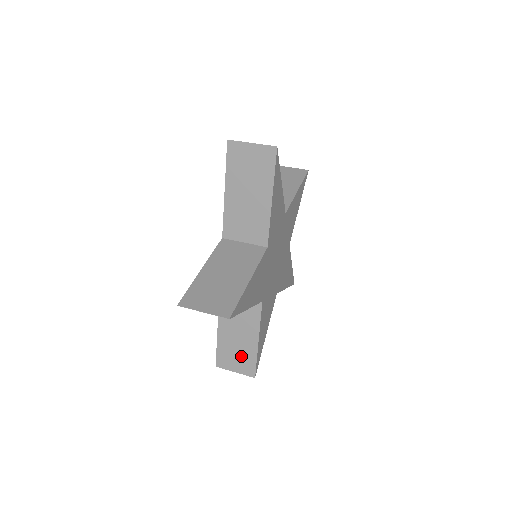
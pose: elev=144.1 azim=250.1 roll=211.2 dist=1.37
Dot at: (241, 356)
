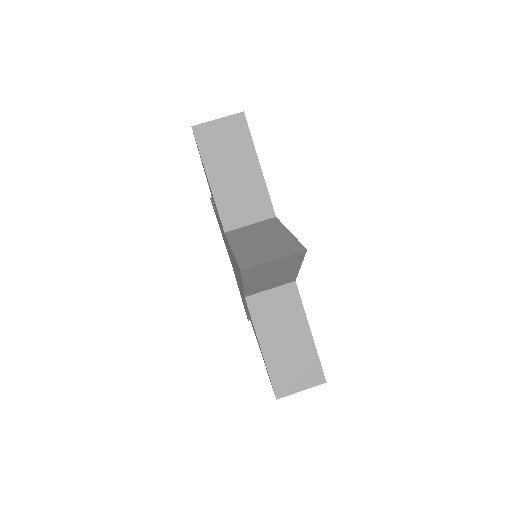
Dot at: occluded
